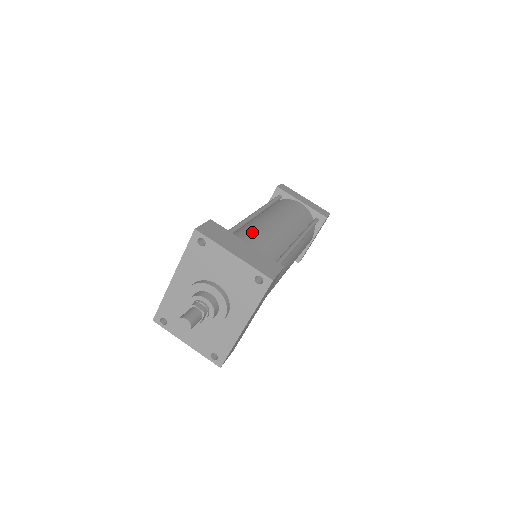
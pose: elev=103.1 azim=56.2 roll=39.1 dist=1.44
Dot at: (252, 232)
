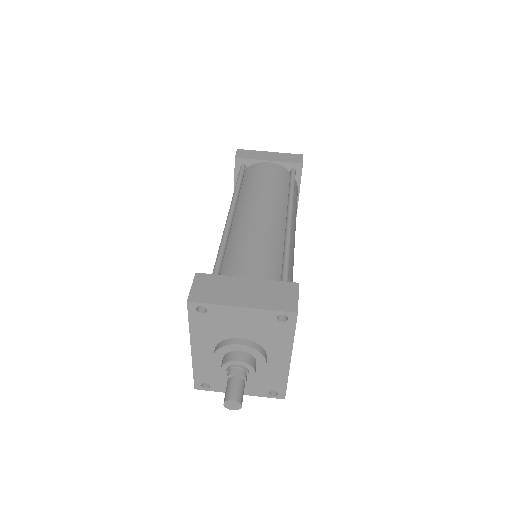
Dot at: (241, 244)
